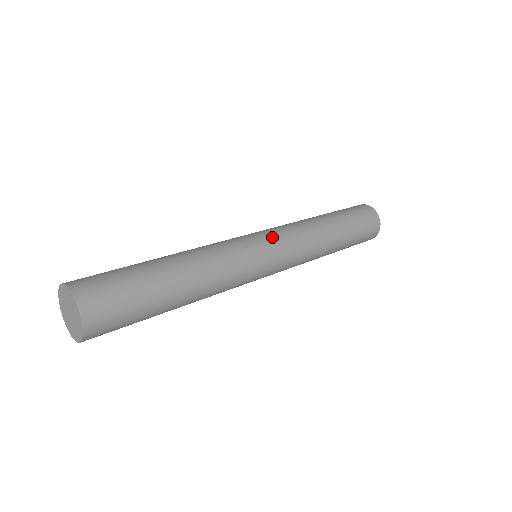
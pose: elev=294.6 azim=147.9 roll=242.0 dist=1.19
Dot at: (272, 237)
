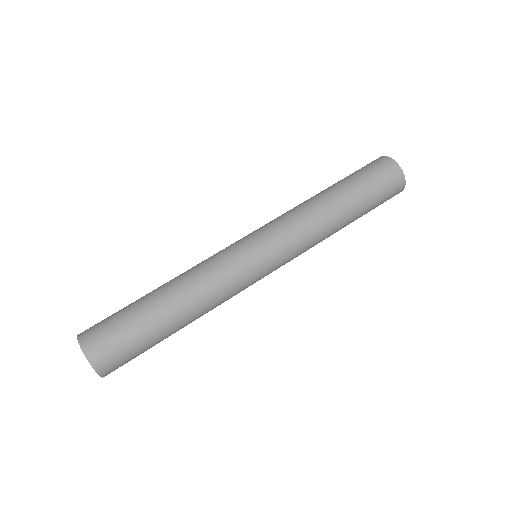
Dot at: (265, 240)
